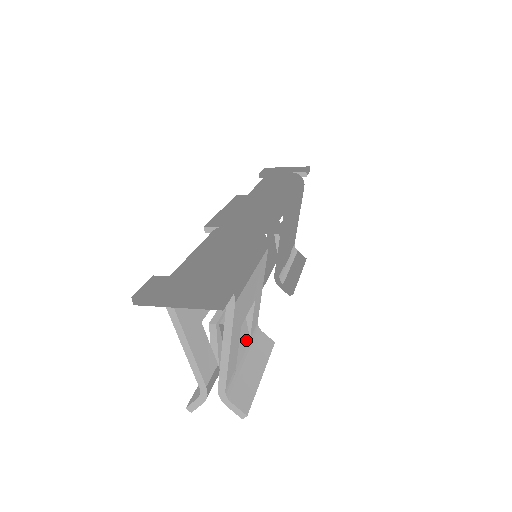
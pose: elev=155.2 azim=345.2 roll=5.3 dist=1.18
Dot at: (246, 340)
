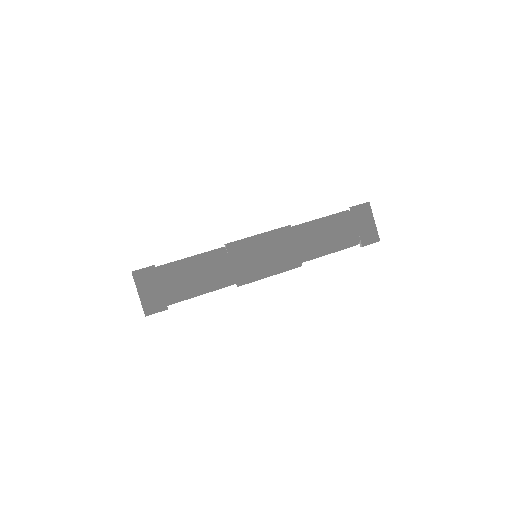
Dot at: occluded
